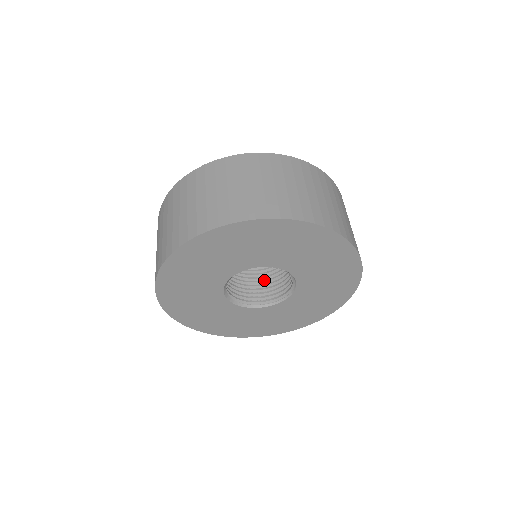
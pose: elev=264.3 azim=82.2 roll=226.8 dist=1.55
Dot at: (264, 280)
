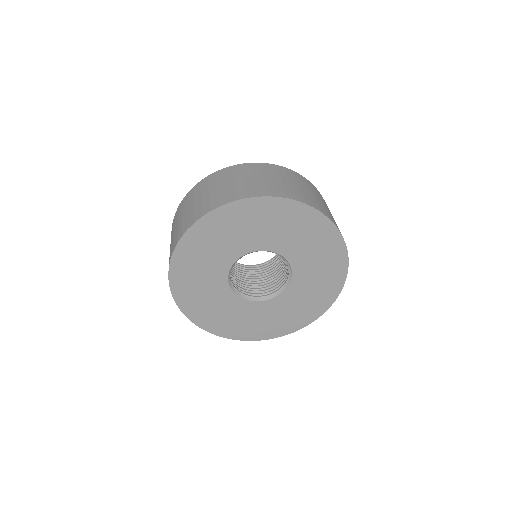
Dot at: (265, 281)
